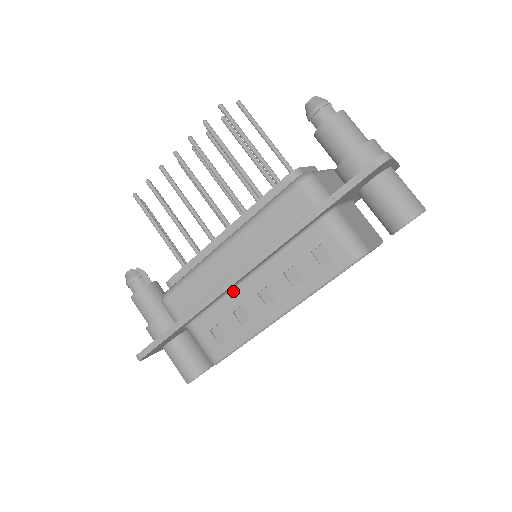
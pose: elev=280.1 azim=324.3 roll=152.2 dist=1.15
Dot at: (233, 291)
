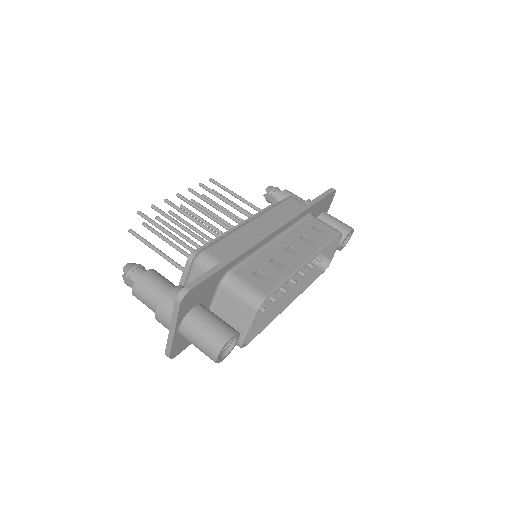
Dot at: (264, 249)
